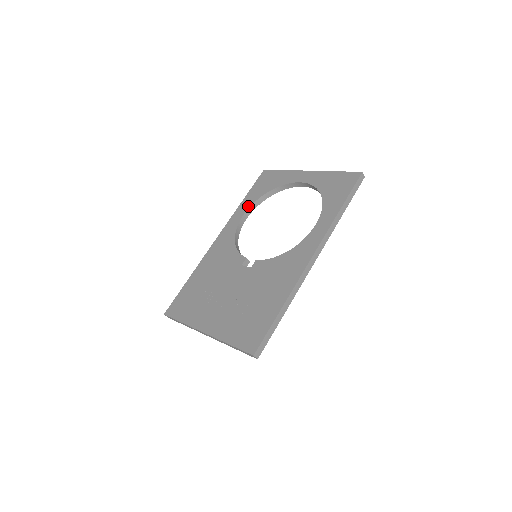
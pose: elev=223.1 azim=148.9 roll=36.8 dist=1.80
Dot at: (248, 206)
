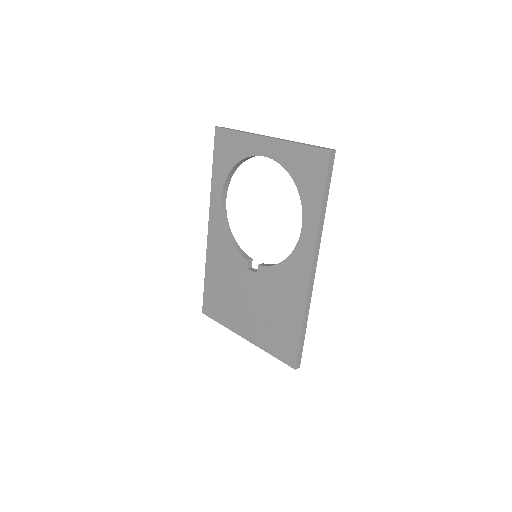
Dot at: (221, 187)
